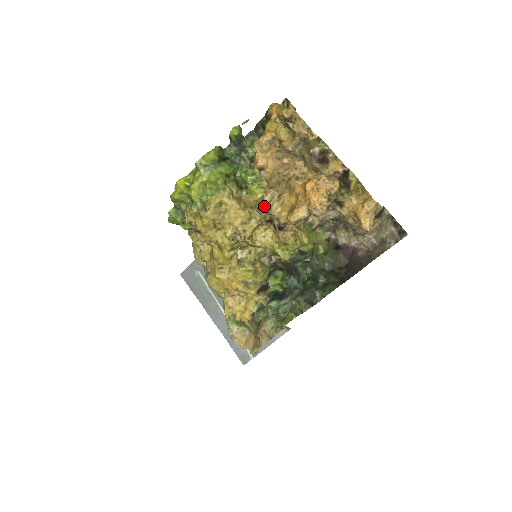
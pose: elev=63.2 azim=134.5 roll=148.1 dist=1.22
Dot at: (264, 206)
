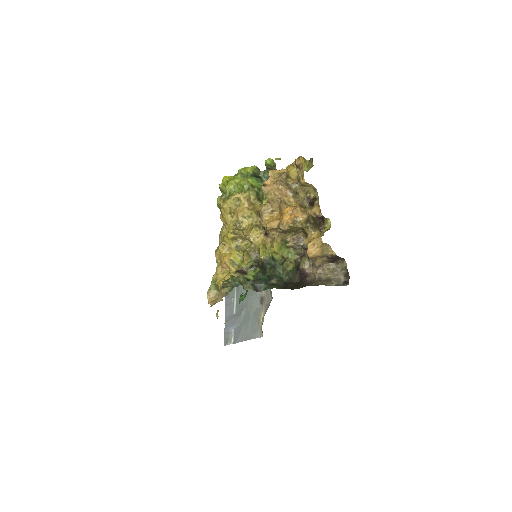
Dot at: (260, 212)
